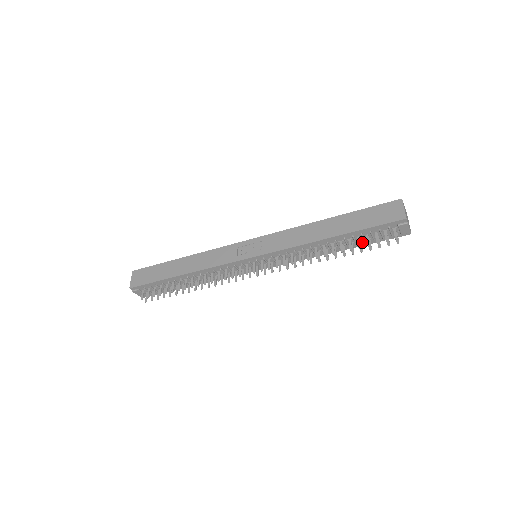
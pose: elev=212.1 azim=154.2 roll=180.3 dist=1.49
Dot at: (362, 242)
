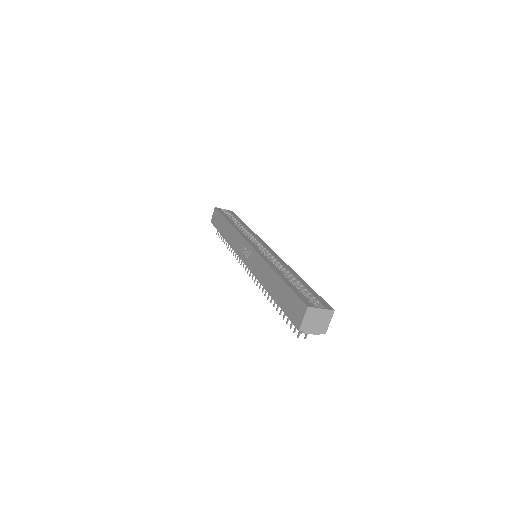
Dot at: occluded
